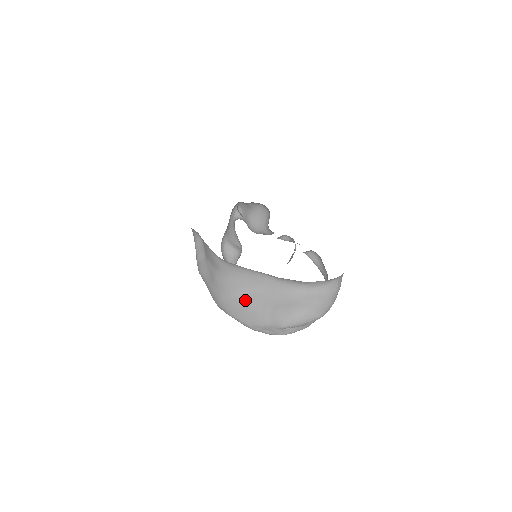
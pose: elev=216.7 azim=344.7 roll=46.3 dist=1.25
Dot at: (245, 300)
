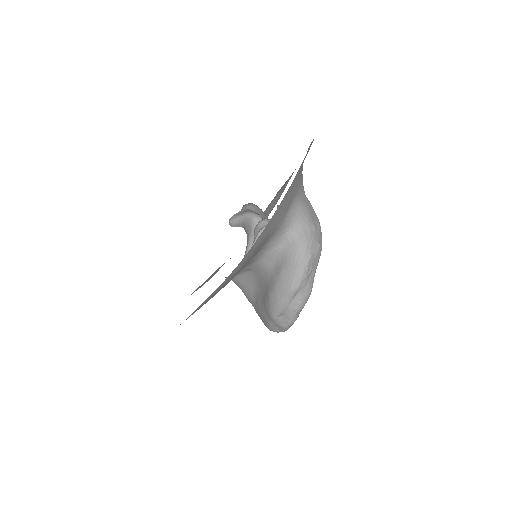
Dot at: (257, 305)
